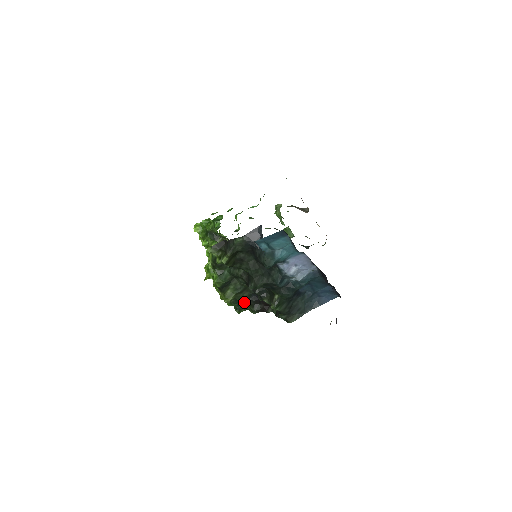
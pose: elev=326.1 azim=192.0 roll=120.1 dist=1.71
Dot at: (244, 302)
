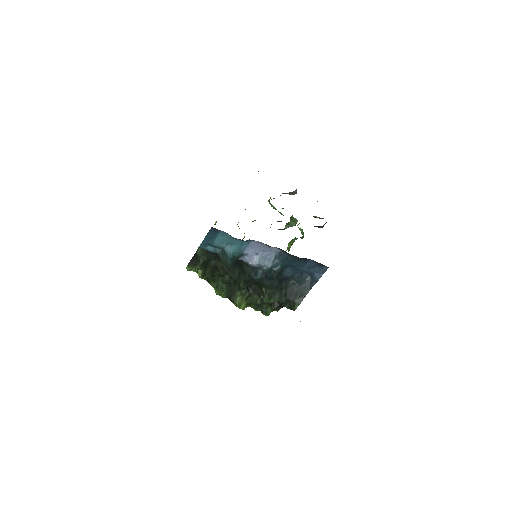
Dot at: occluded
